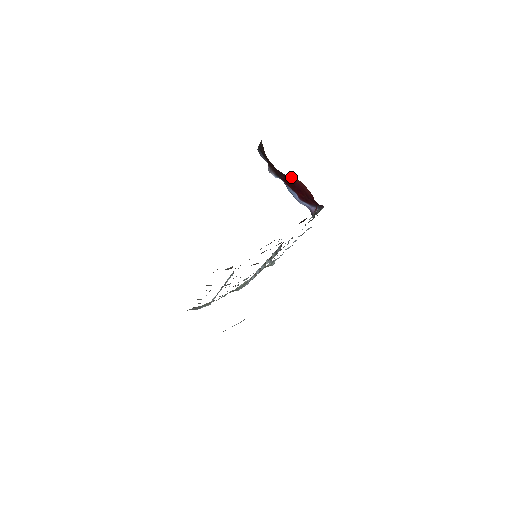
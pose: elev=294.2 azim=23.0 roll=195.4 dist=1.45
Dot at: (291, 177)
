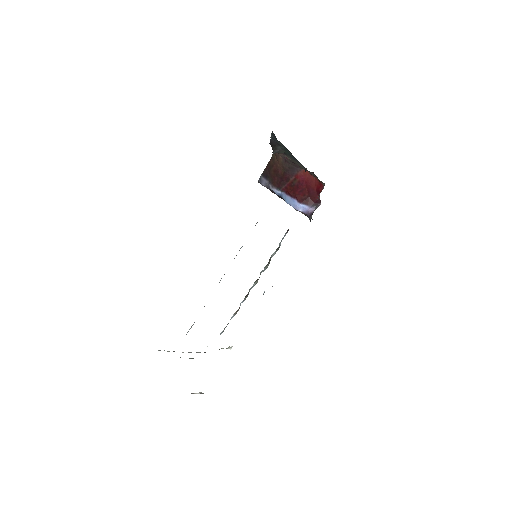
Dot at: (300, 171)
